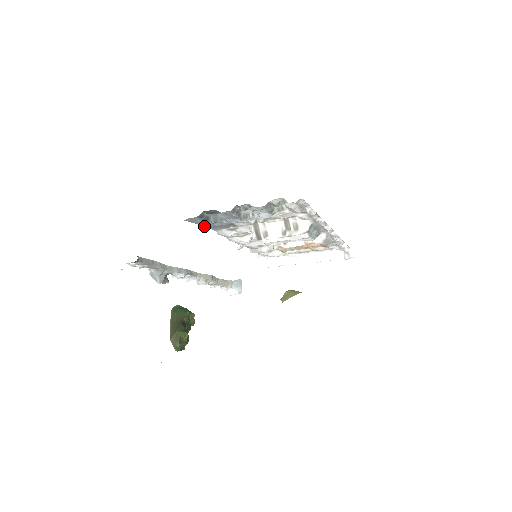
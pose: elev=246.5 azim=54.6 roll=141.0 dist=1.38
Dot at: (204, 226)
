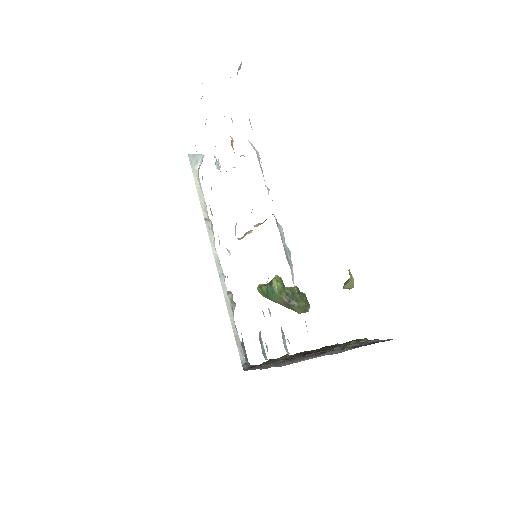
Dot at: occluded
